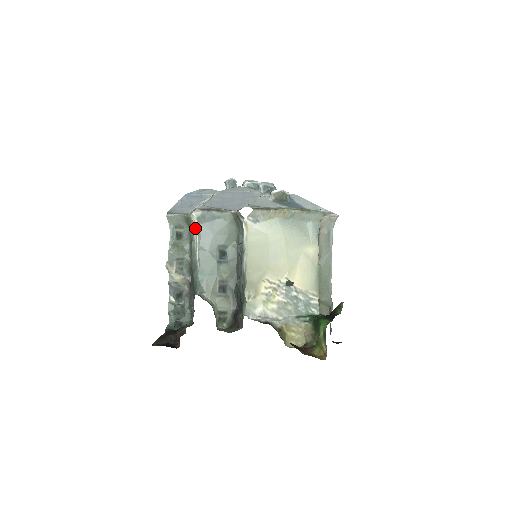
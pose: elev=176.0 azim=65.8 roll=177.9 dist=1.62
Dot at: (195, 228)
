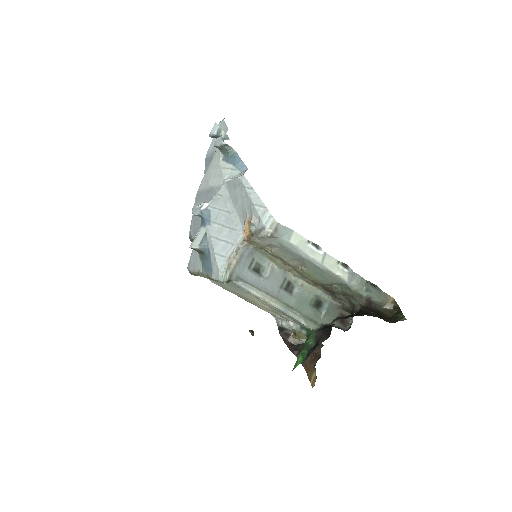
Dot at: occluded
